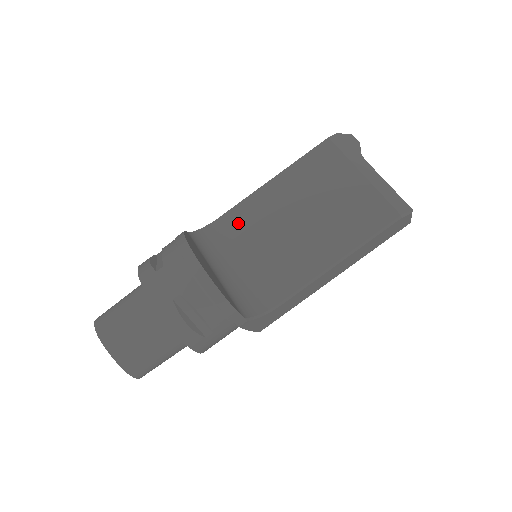
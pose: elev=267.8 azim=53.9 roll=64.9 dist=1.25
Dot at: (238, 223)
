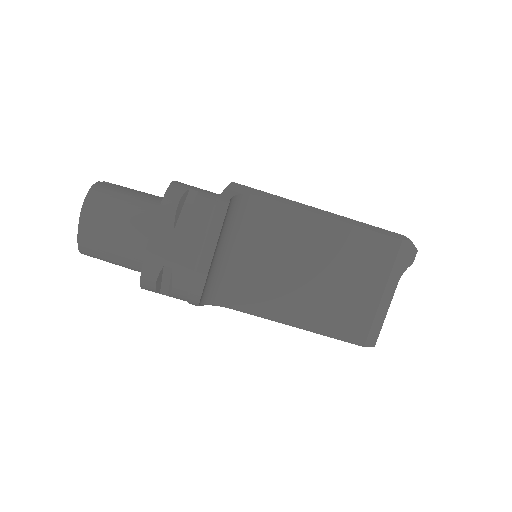
Dot at: (273, 220)
